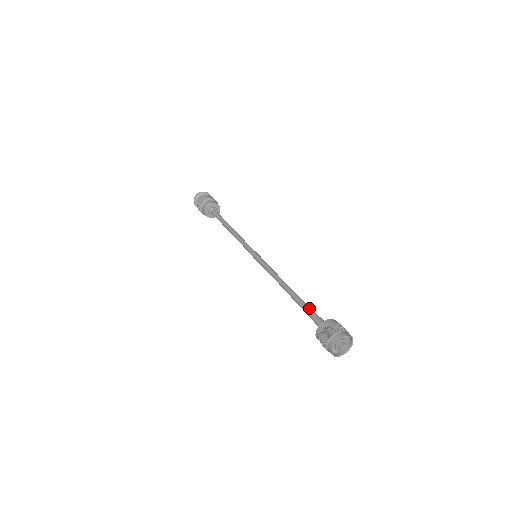
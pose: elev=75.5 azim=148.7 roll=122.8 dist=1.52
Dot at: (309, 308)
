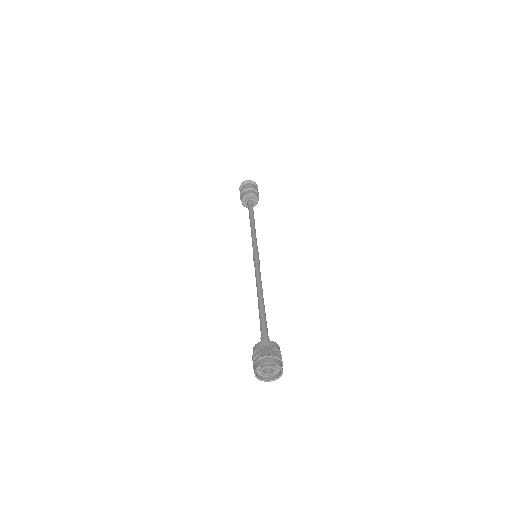
Dot at: (261, 324)
